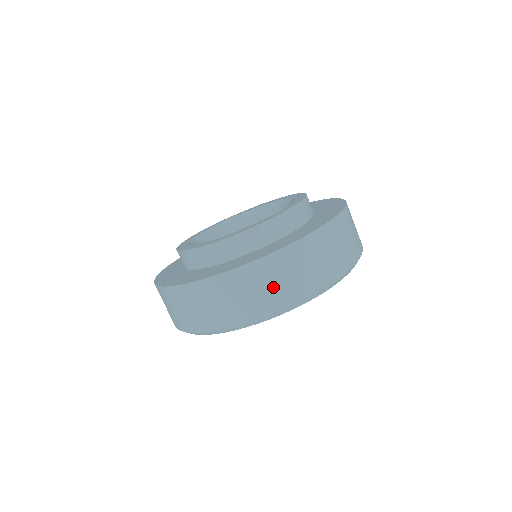
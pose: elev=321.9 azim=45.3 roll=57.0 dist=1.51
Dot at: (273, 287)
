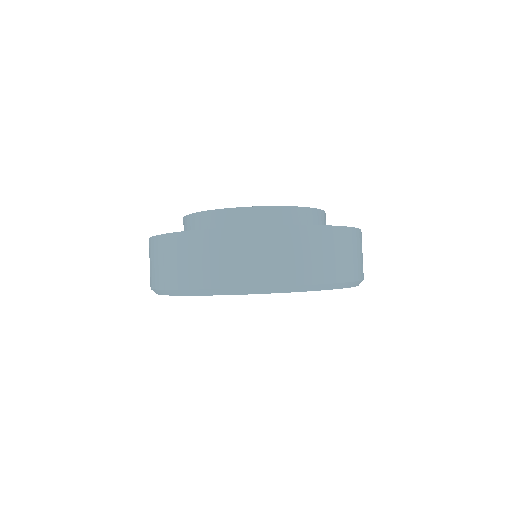
Dot at: (166, 265)
